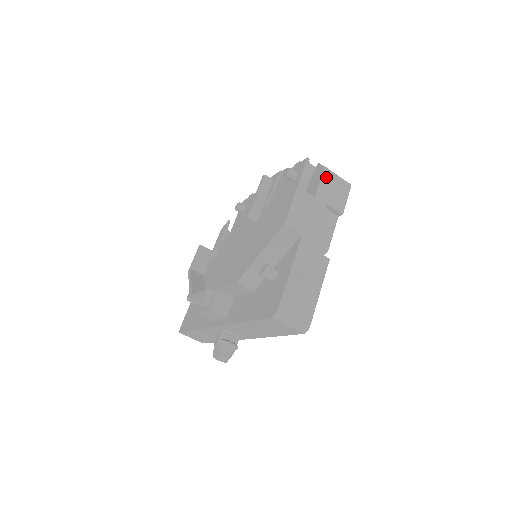
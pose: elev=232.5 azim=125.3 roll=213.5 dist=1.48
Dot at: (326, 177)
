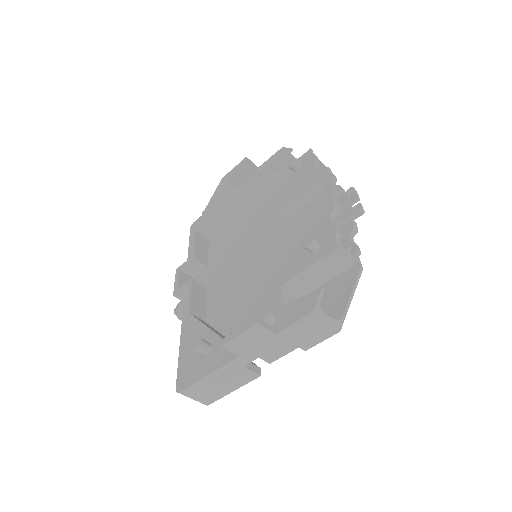
Dot at: (306, 321)
